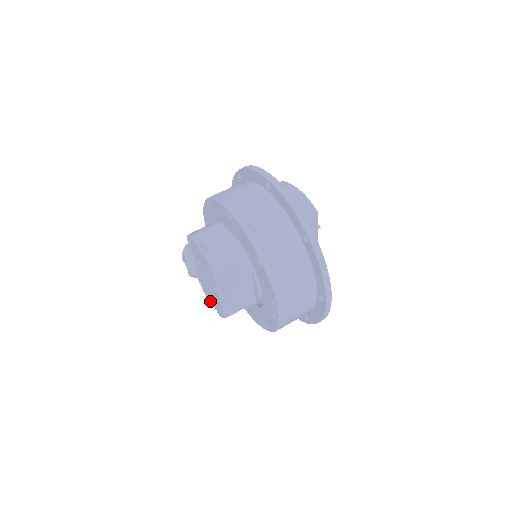
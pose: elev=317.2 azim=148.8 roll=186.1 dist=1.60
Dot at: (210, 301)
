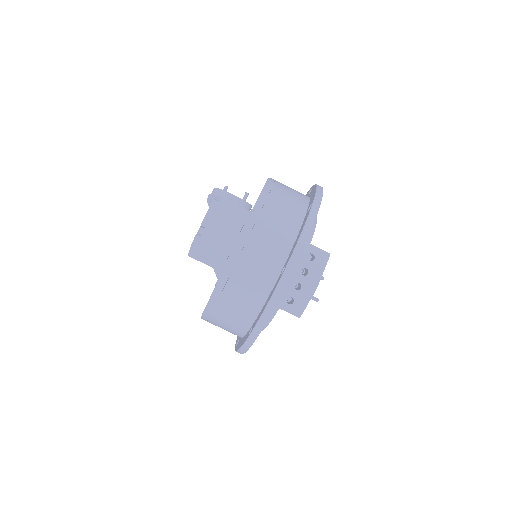
Dot at: occluded
